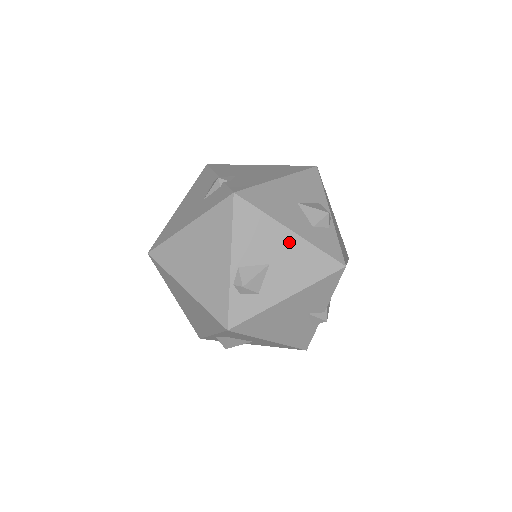
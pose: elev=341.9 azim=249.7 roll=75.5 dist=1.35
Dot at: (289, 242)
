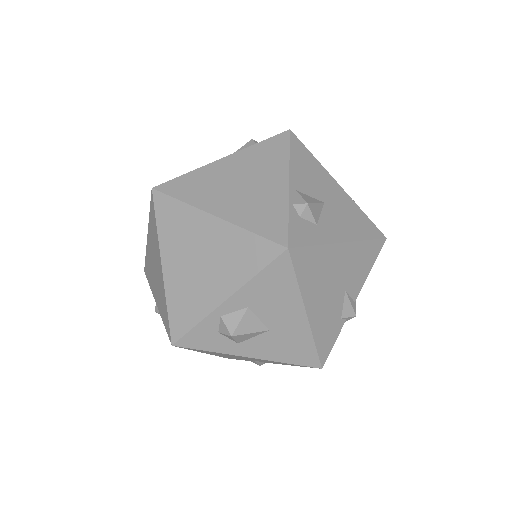
Dot at: (338, 193)
